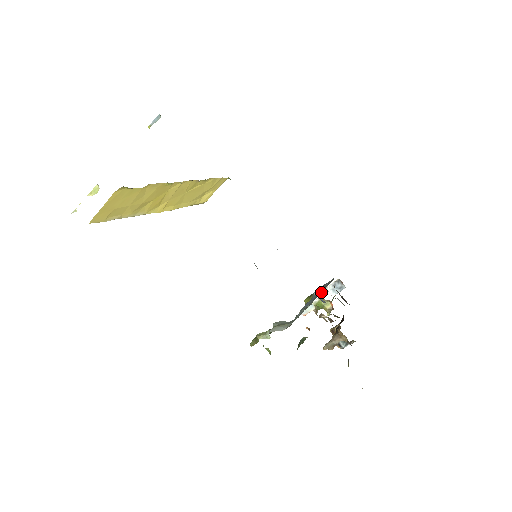
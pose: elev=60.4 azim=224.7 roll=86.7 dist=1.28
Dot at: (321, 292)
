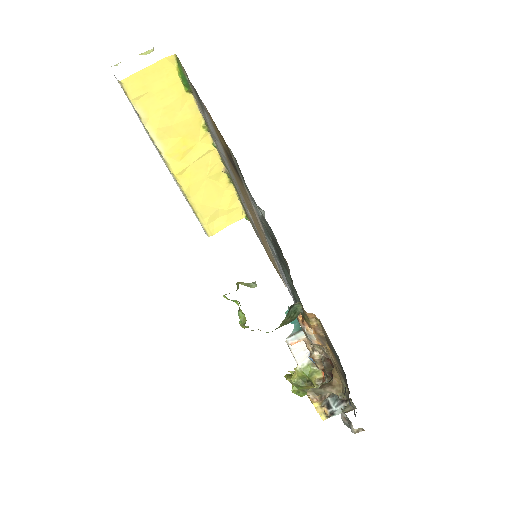
Dot at: occluded
